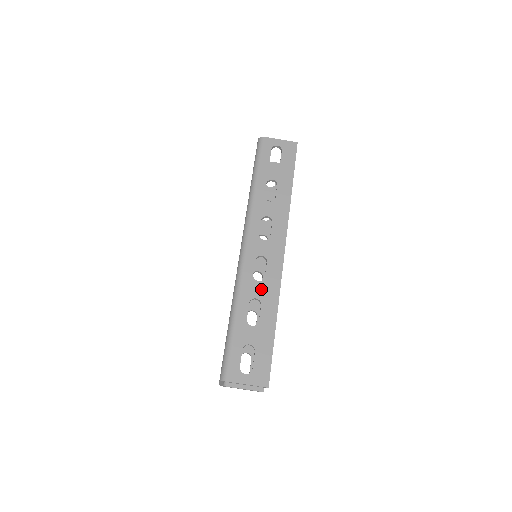
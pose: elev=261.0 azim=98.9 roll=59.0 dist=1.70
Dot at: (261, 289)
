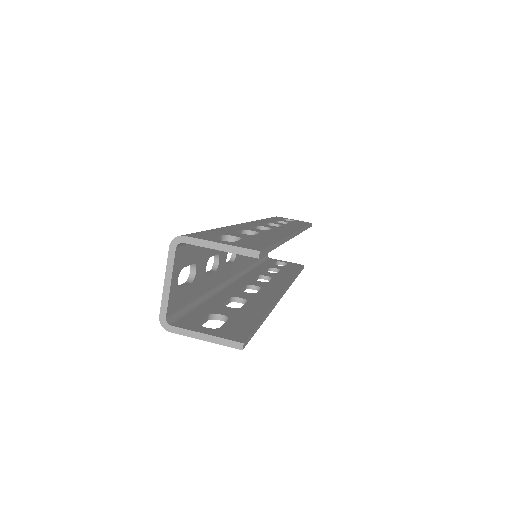
Dot at: (261, 231)
